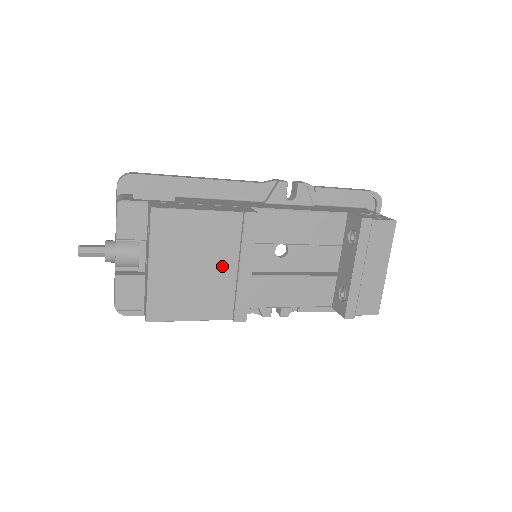
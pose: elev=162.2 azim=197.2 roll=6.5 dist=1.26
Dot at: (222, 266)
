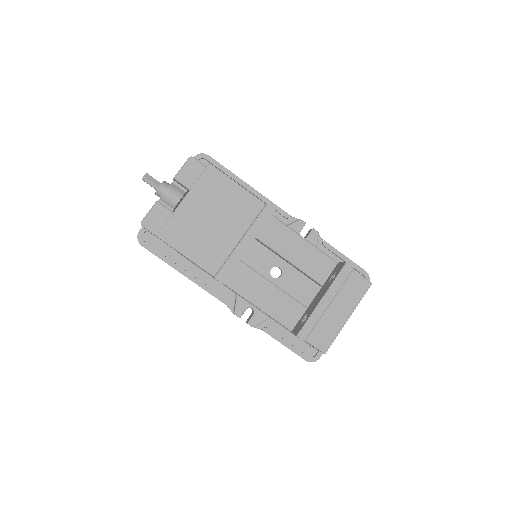
Dot at: (230, 231)
